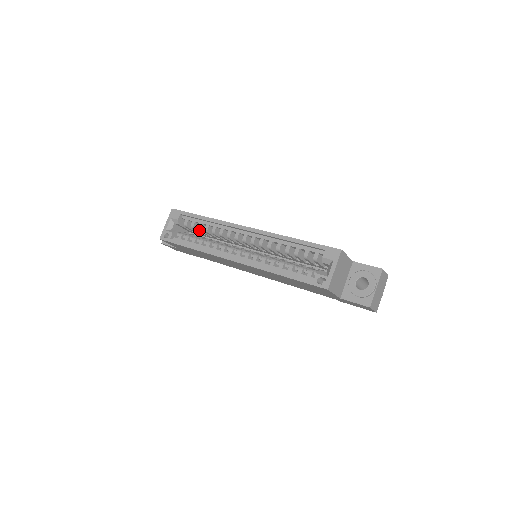
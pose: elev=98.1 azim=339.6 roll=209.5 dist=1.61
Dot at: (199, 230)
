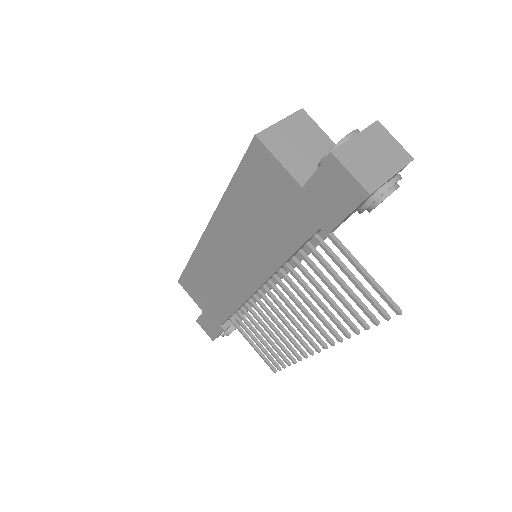
Dot at: occluded
